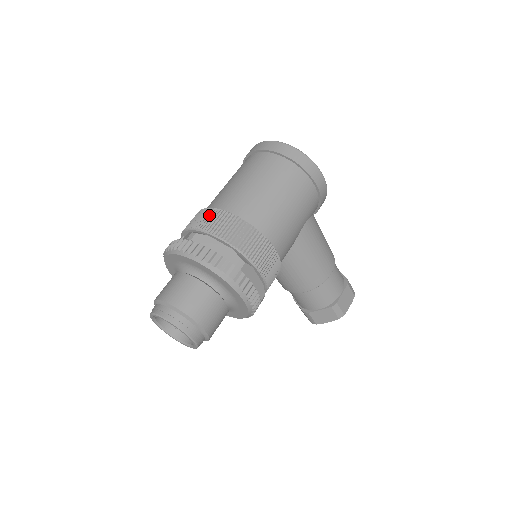
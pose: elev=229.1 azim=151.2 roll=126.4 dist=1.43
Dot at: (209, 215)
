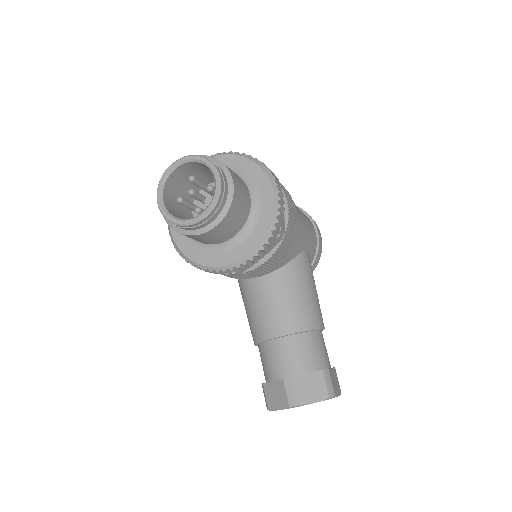
Dot at: occluded
